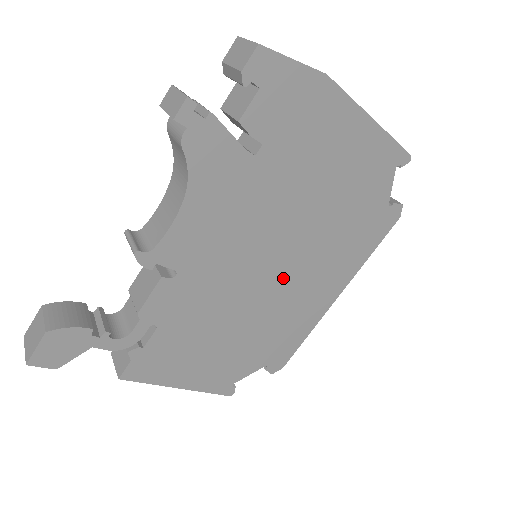
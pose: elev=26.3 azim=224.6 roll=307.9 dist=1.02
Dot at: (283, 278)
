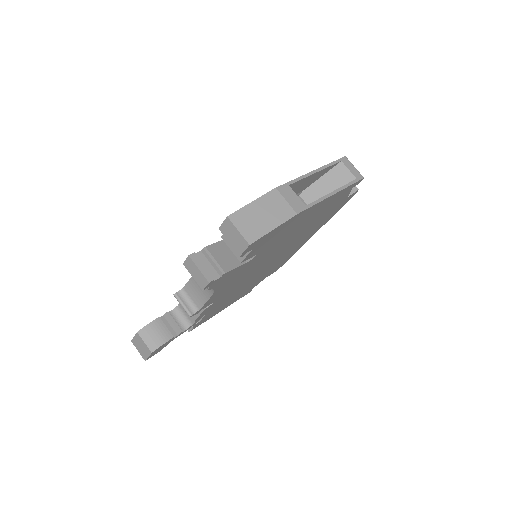
Dot at: (276, 259)
